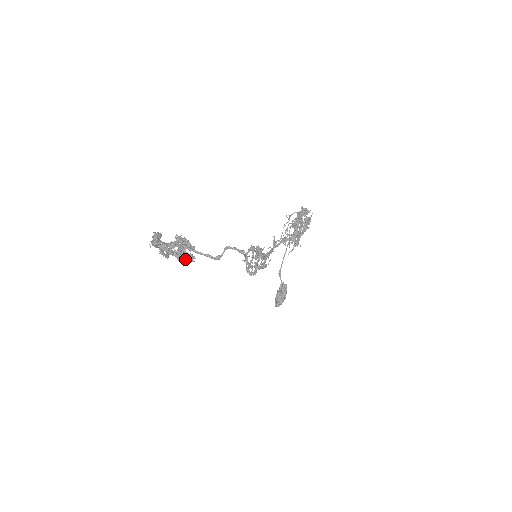
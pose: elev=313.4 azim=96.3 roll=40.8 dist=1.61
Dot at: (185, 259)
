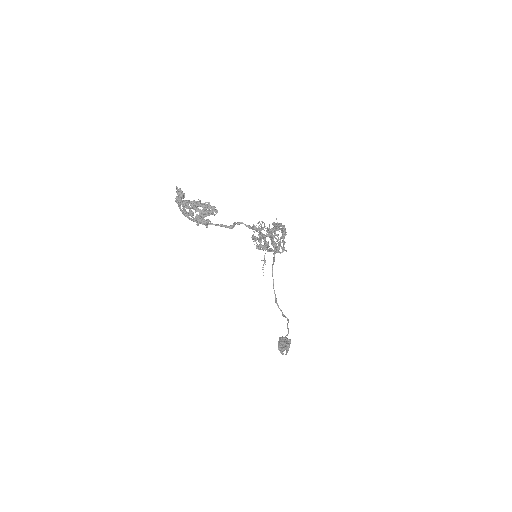
Dot at: (208, 213)
